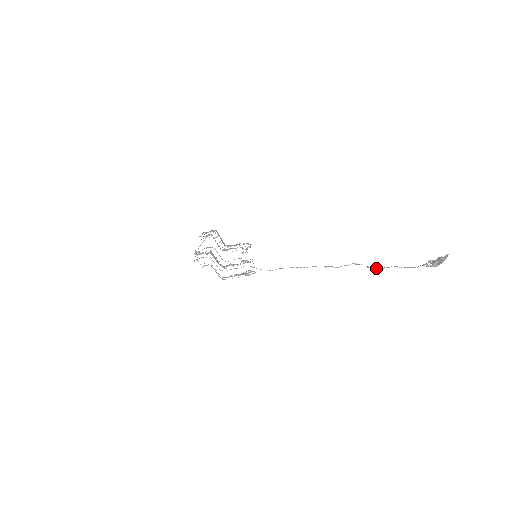
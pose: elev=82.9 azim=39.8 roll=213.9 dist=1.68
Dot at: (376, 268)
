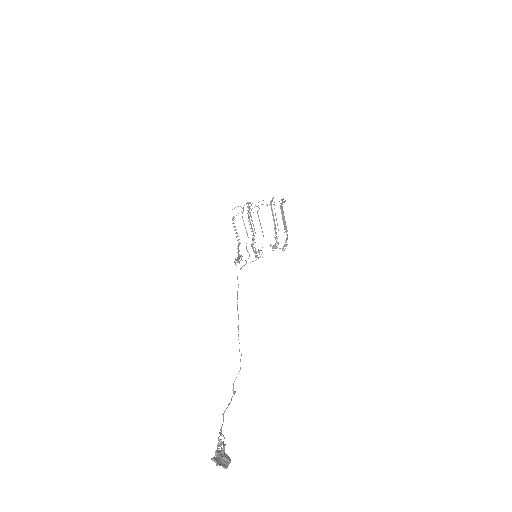
Dot at: (233, 384)
